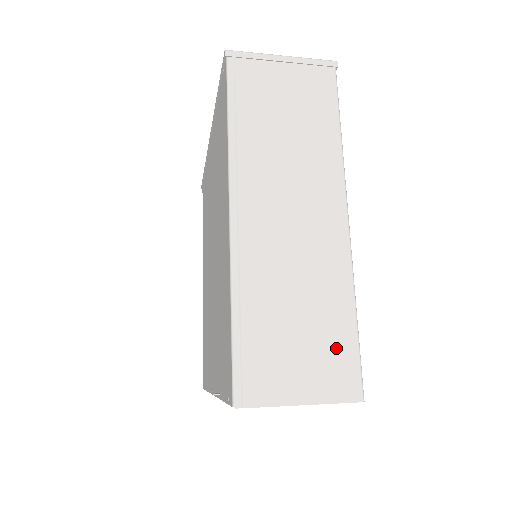
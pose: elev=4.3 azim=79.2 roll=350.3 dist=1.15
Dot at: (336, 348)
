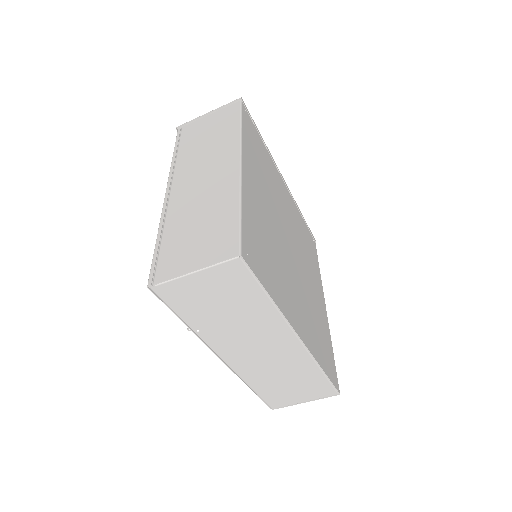
Dot at: (222, 231)
